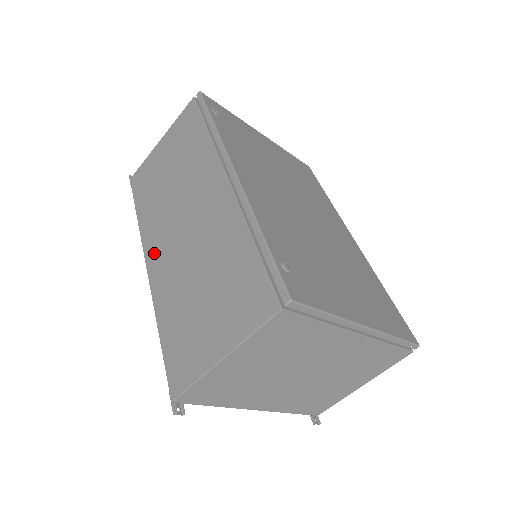
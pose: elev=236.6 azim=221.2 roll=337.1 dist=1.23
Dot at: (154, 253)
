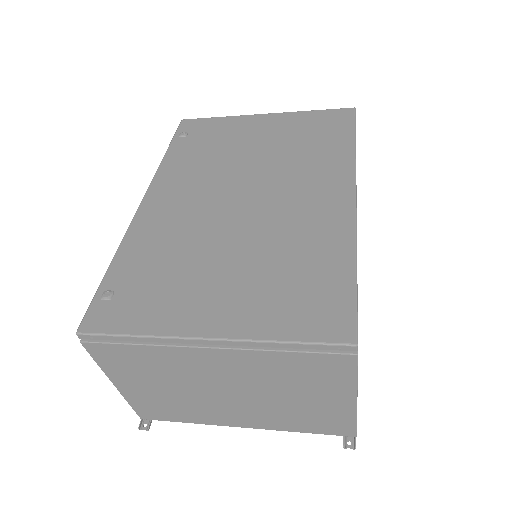
Dot at: occluded
